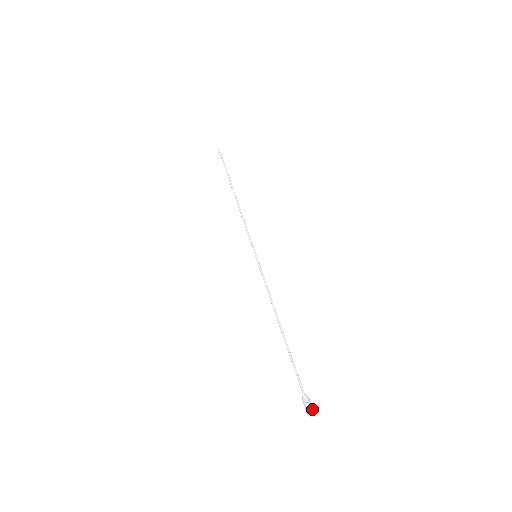
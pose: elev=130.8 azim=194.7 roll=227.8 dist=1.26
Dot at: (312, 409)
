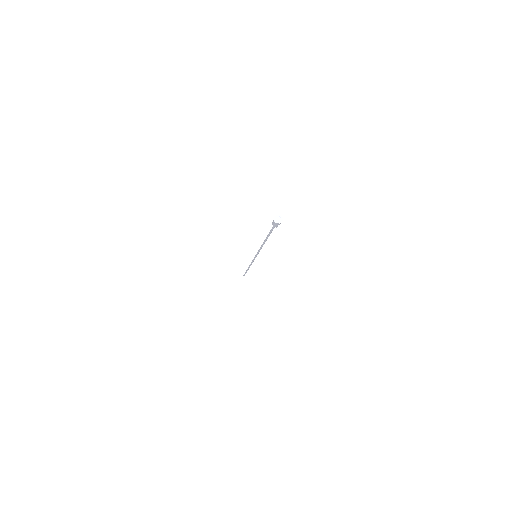
Dot at: (282, 219)
